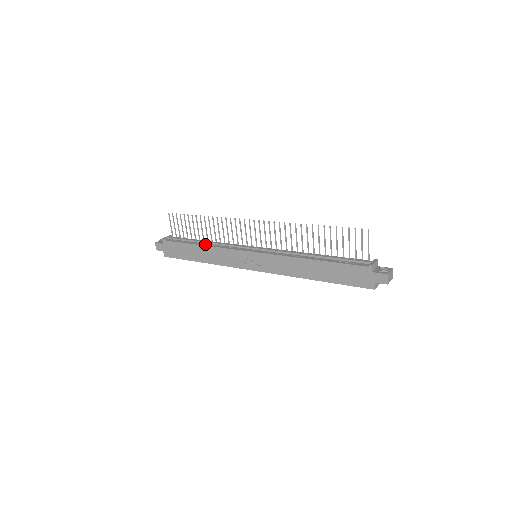
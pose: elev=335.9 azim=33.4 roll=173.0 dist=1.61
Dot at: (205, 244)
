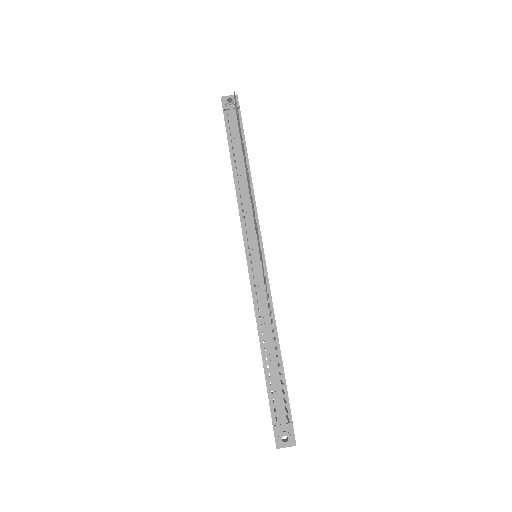
Dot at: (237, 177)
